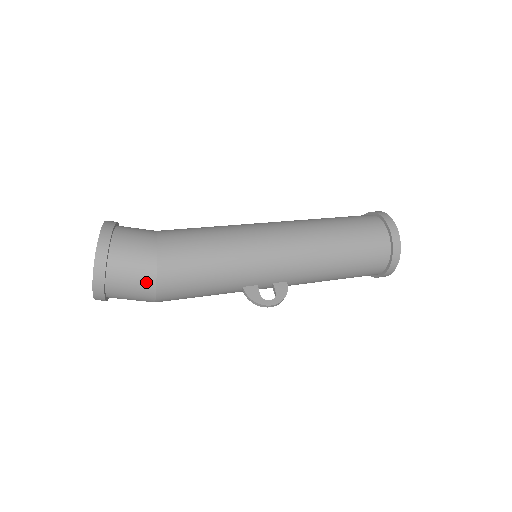
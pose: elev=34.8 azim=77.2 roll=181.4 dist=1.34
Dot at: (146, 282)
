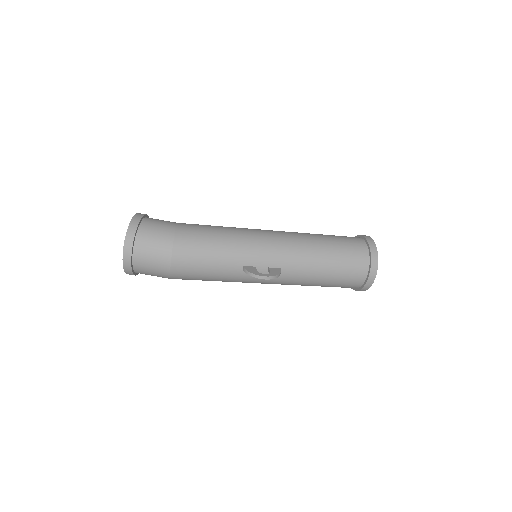
Dot at: (165, 245)
